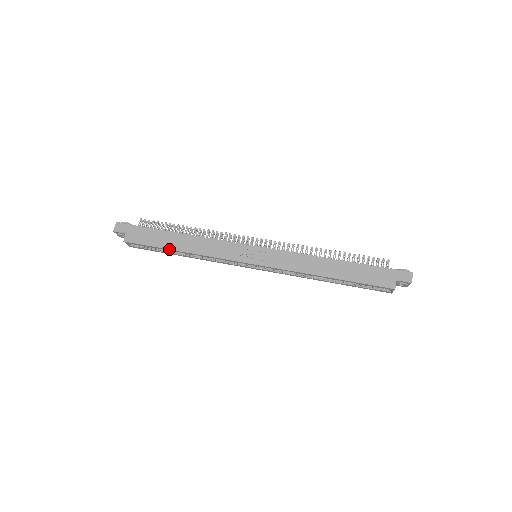
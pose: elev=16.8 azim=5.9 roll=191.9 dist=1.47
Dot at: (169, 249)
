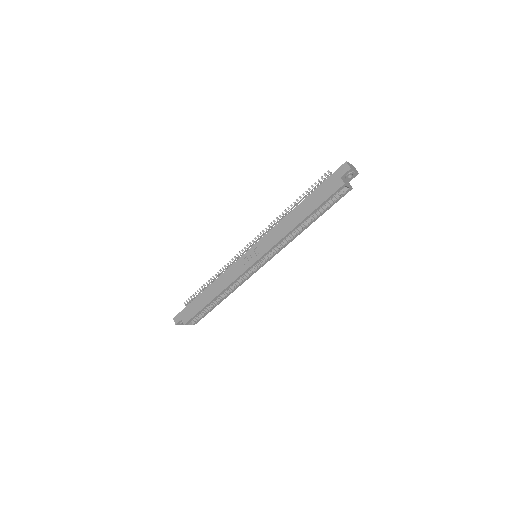
Dot at: (208, 304)
